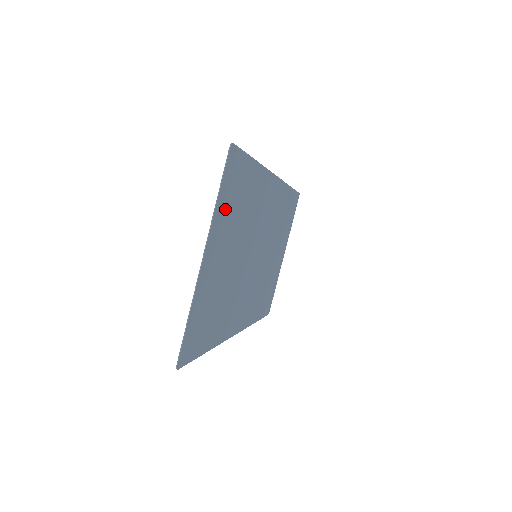
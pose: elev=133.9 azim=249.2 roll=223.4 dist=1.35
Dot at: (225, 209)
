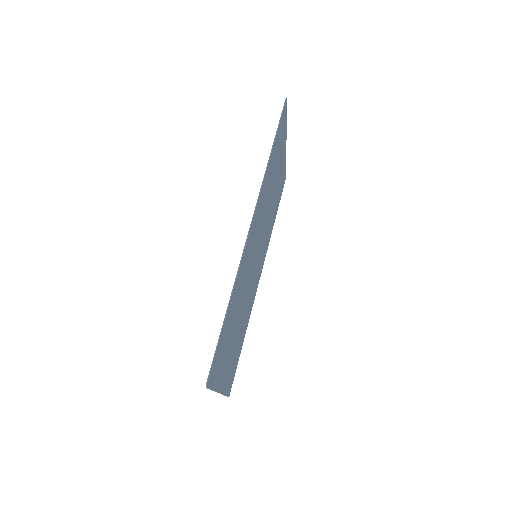
Dot at: (220, 368)
